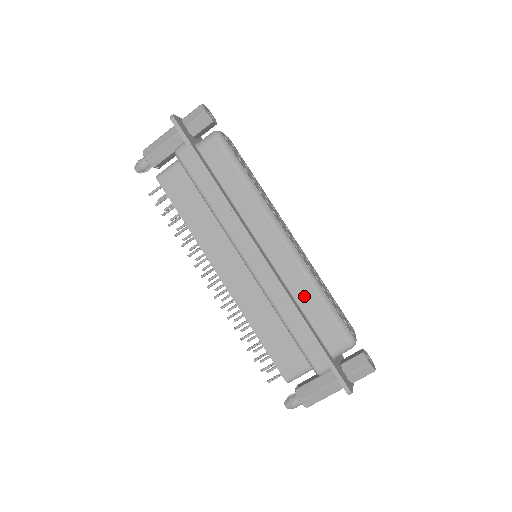
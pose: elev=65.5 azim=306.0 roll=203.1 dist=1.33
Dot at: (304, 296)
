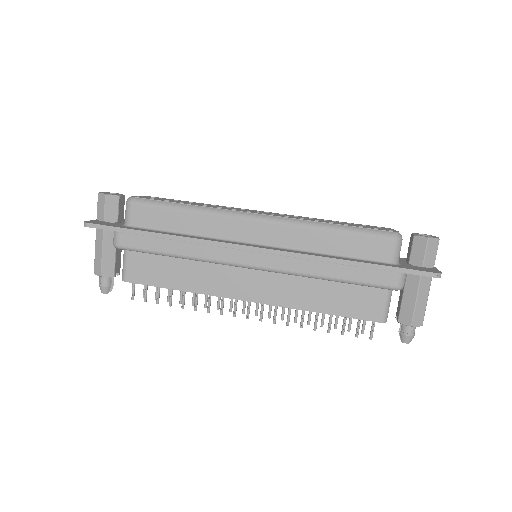
Dot at: (322, 243)
